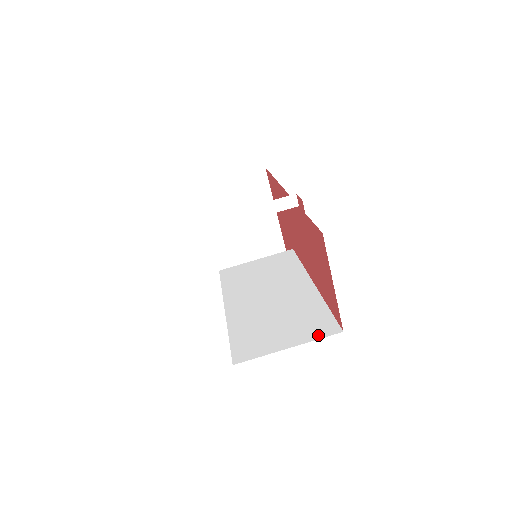
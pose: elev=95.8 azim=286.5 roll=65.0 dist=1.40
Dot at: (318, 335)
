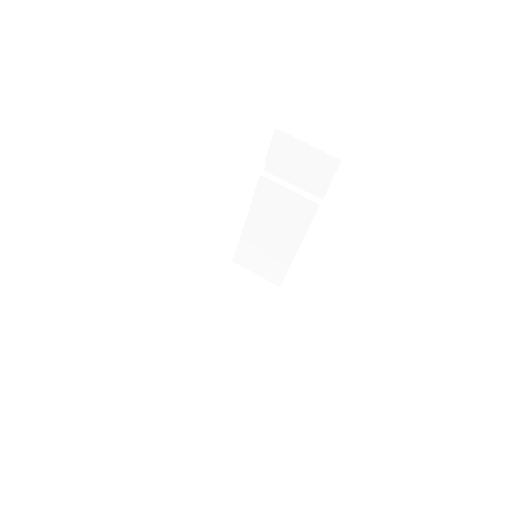
Dot at: occluded
